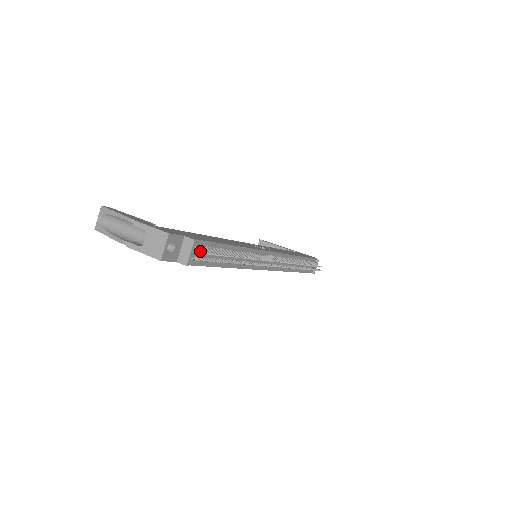
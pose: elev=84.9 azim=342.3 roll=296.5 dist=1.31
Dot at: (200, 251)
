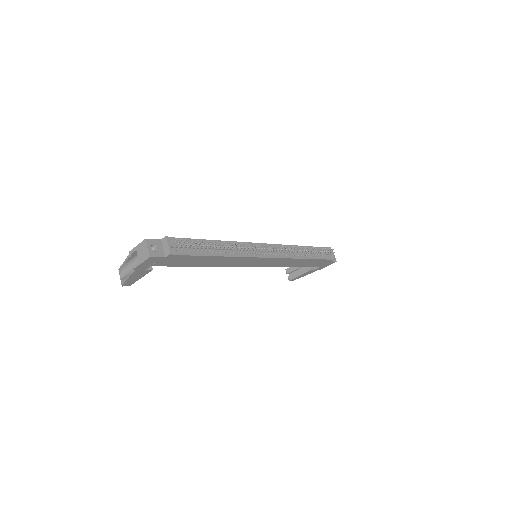
Dot at: (174, 241)
